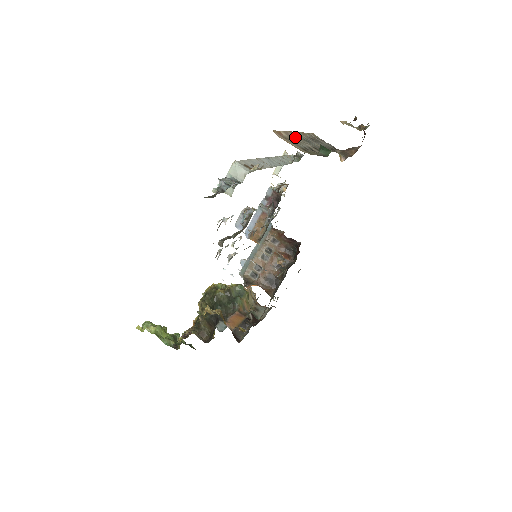
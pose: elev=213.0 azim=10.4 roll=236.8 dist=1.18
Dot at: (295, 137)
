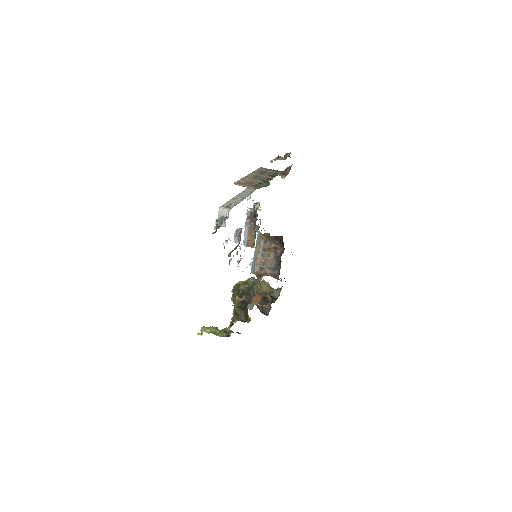
Dot at: (249, 179)
